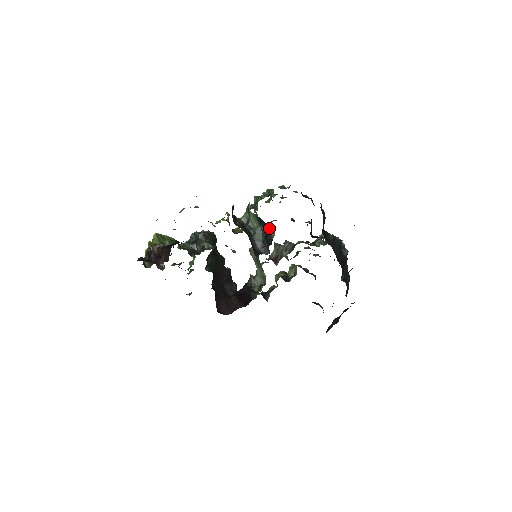
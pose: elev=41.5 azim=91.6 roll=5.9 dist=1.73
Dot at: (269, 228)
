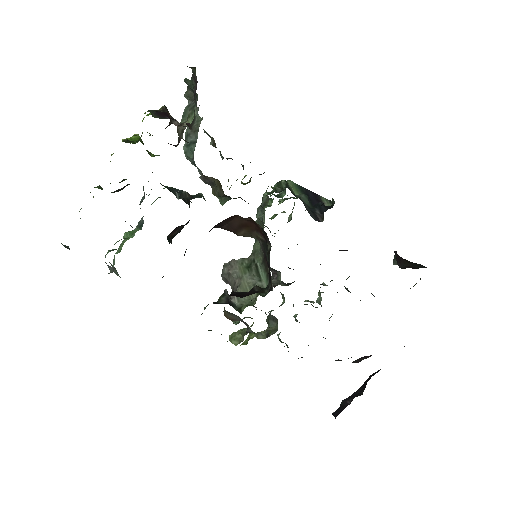
Dot at: (320, 199)
